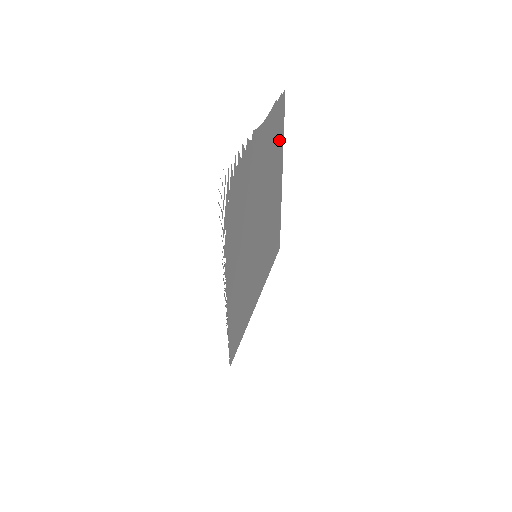
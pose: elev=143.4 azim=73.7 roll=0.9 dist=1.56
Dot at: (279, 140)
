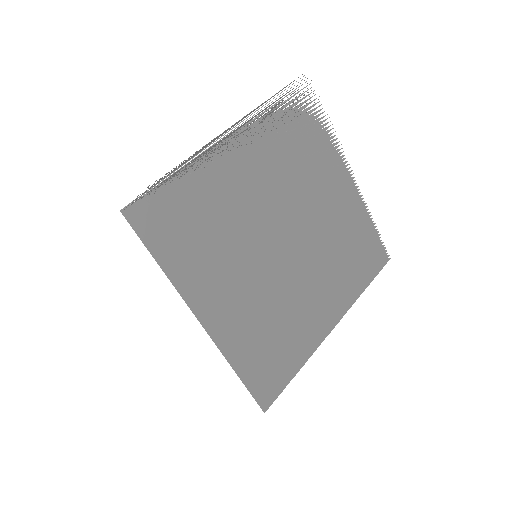
Dot at: (358, 272)
